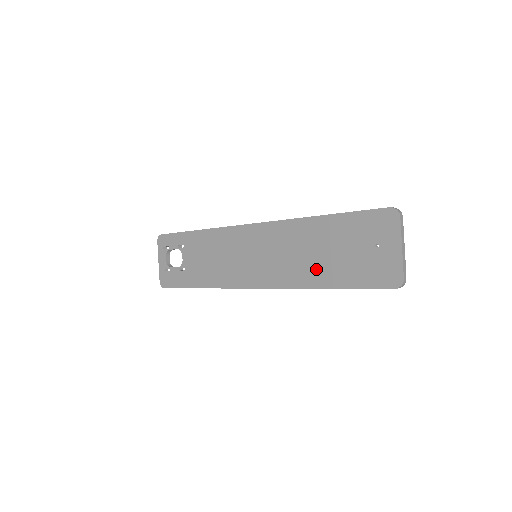
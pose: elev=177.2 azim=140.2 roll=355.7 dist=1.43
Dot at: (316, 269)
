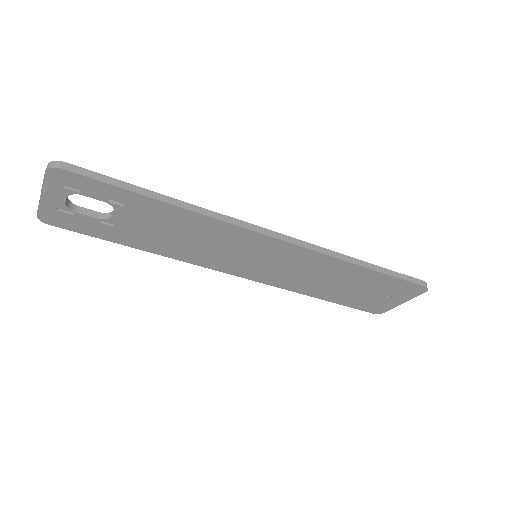
Dot at: (322, 289)
